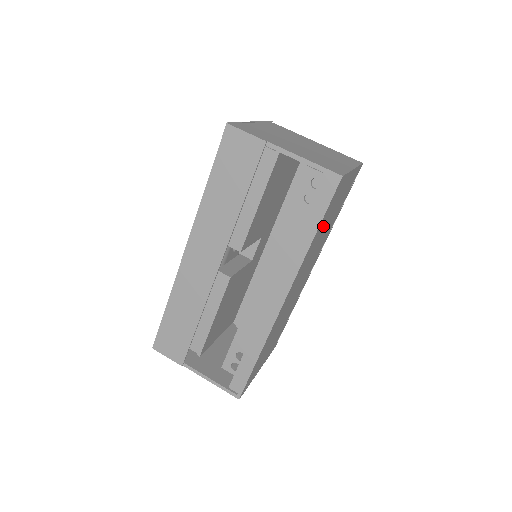
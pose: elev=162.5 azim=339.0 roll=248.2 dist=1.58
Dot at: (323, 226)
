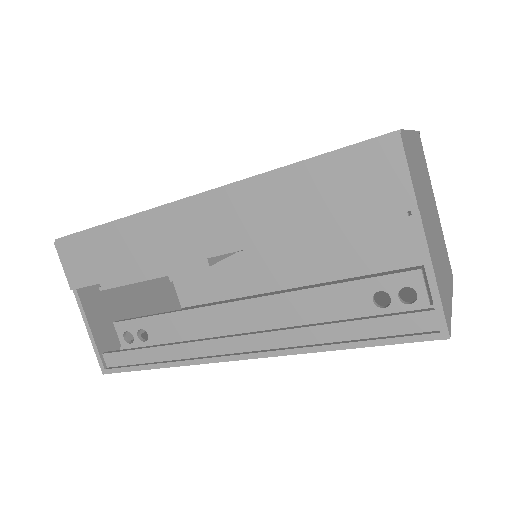
Dot at: occluded
